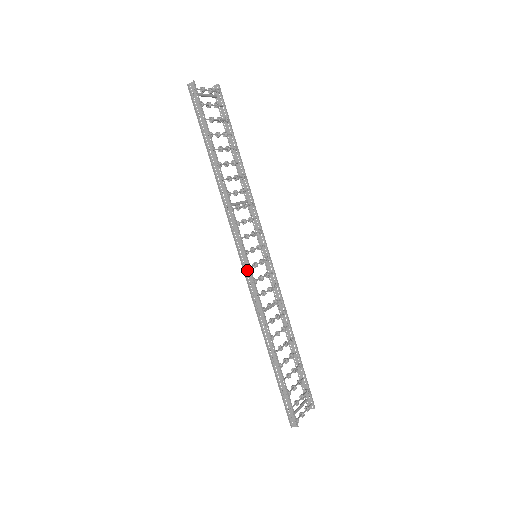
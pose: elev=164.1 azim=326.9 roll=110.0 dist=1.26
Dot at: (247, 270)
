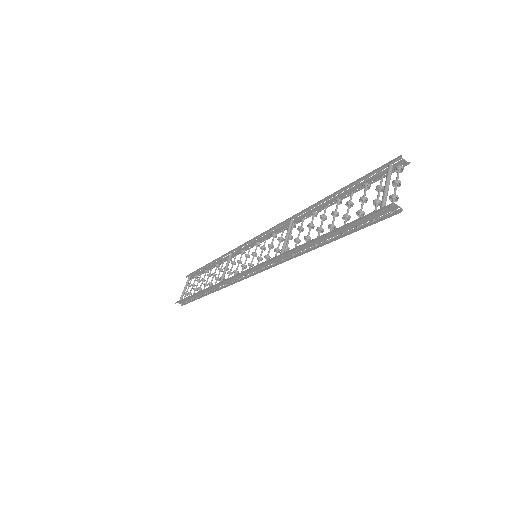
Dot at: (244, 274)
